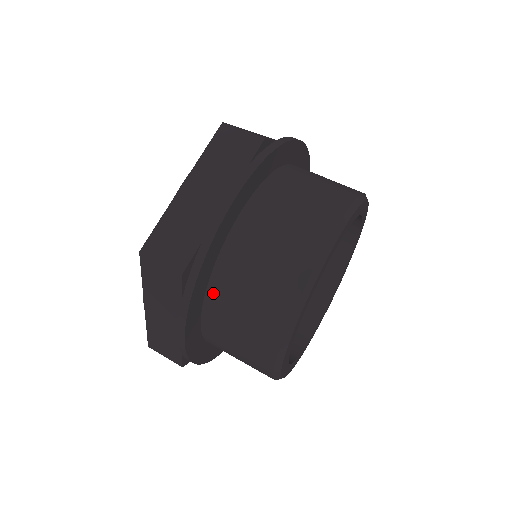
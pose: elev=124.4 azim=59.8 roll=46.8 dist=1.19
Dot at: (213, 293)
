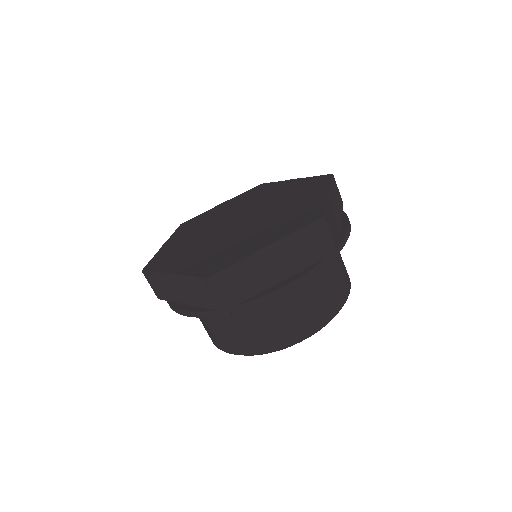
Dot at: occluded
